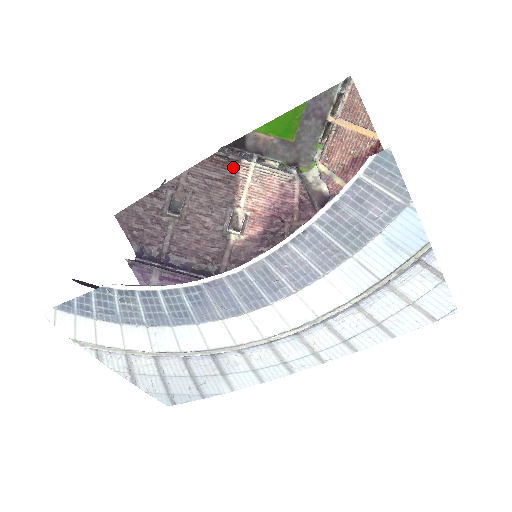
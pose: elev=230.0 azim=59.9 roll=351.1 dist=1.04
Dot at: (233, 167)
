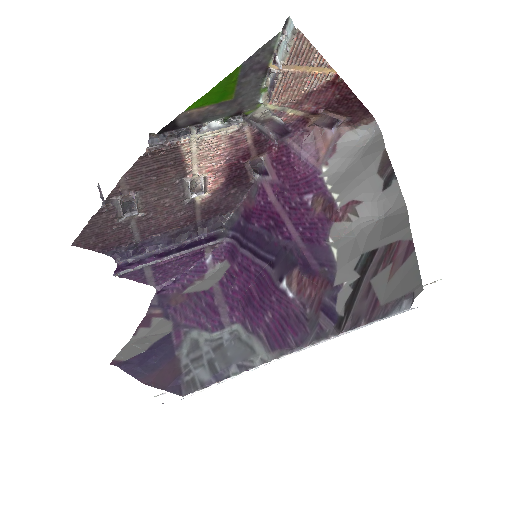
Dot at: (172, 150)
